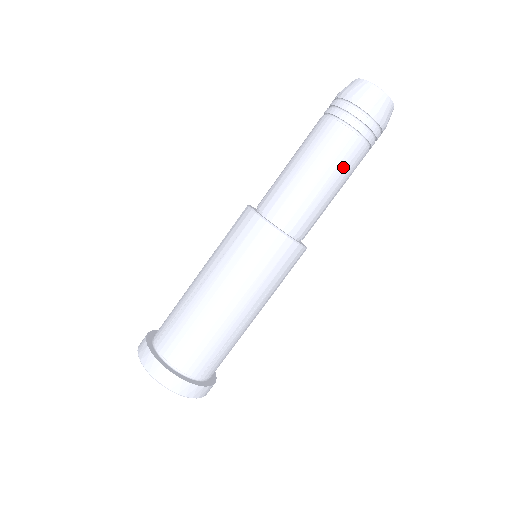
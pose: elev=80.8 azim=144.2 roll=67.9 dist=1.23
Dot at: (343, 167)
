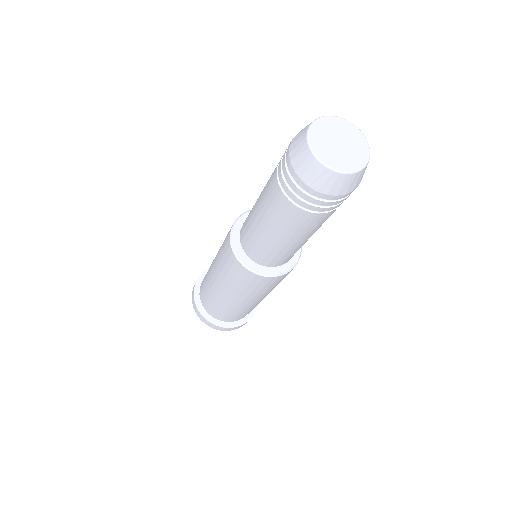
Dot at: occluded
